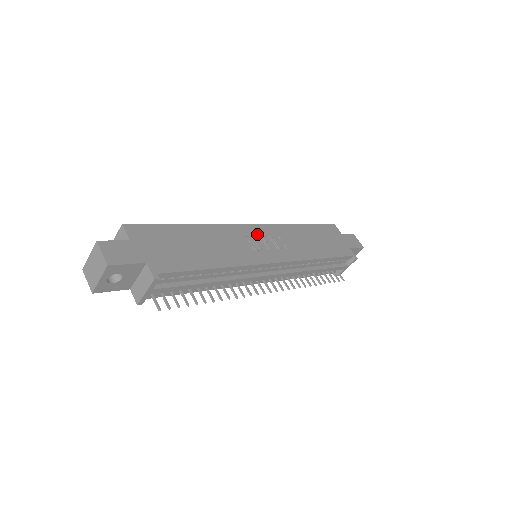
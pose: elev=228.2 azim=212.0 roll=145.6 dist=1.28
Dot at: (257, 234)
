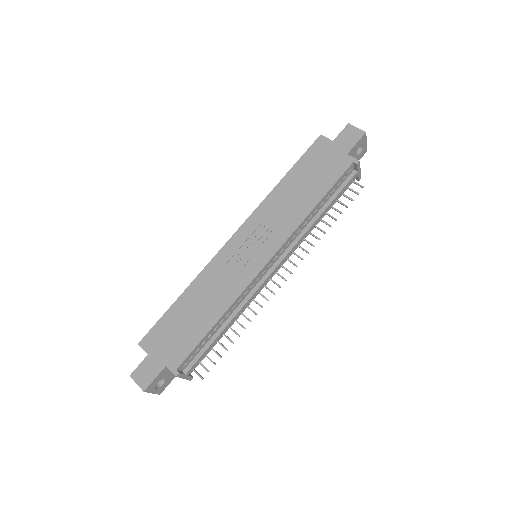
Dot at: (240, 244)
